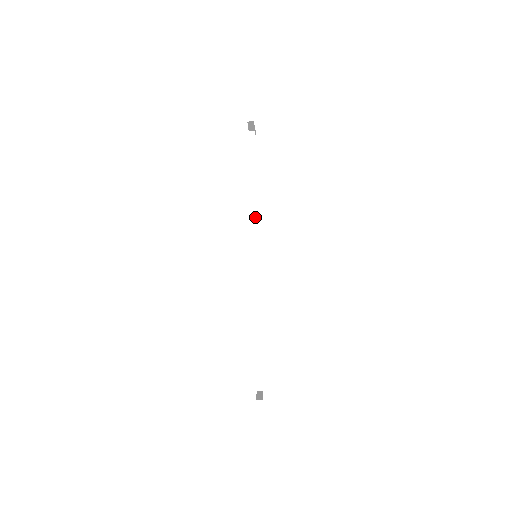
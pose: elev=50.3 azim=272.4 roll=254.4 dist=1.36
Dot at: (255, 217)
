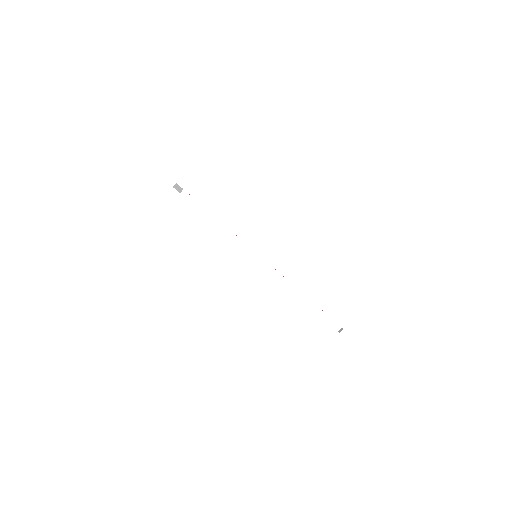
Dot at: (232, 235)
